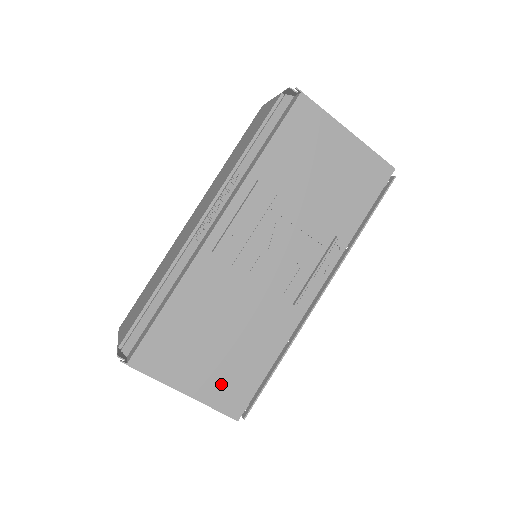
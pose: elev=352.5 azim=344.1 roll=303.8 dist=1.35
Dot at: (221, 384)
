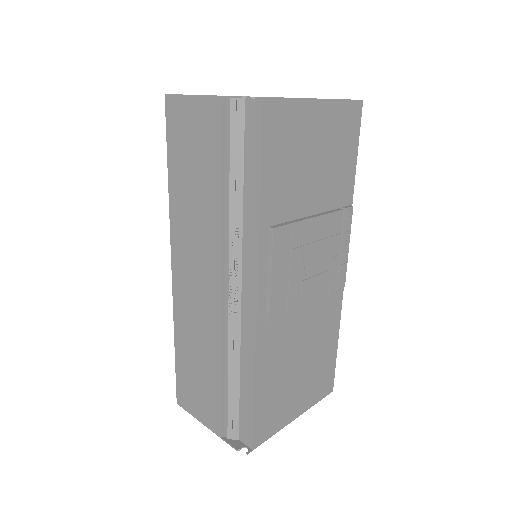
Dot at: (314, 386)
